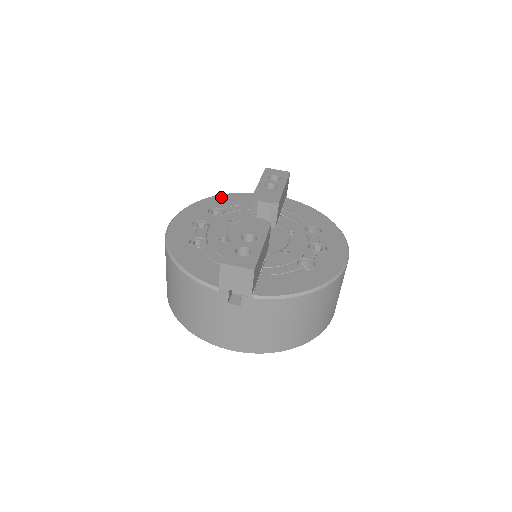
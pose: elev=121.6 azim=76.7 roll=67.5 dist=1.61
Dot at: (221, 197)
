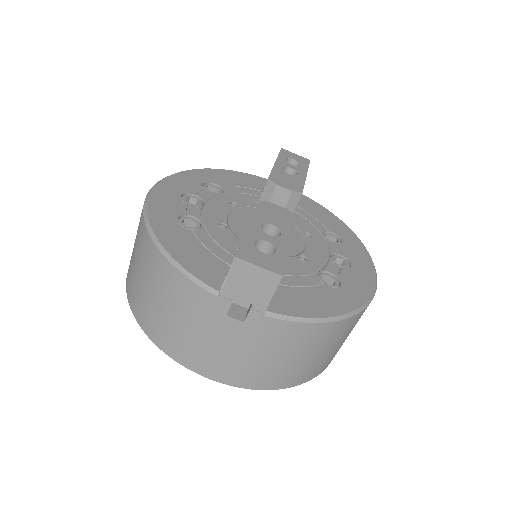
Dot at: (219, 172)
